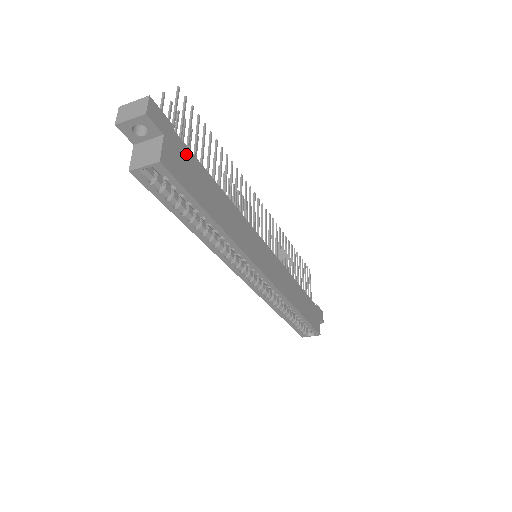
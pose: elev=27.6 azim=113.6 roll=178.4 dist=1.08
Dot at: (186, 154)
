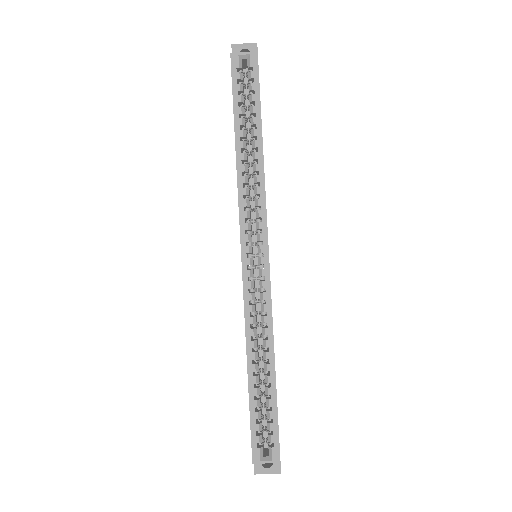
Dot at: occluded
